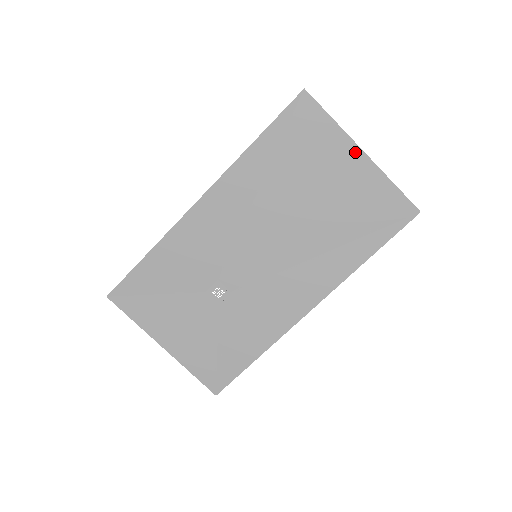
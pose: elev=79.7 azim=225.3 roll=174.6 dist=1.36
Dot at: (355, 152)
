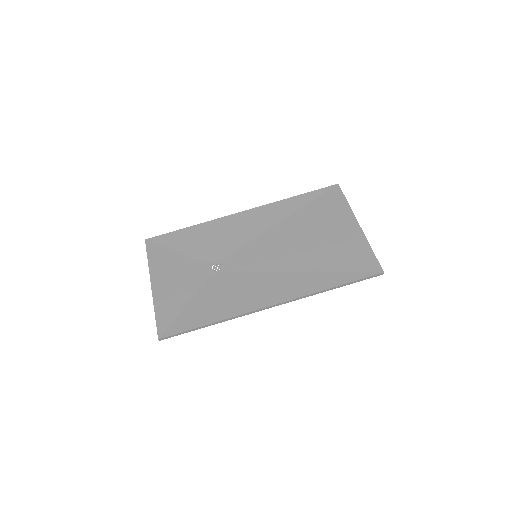
Dot at: (354, 223)
